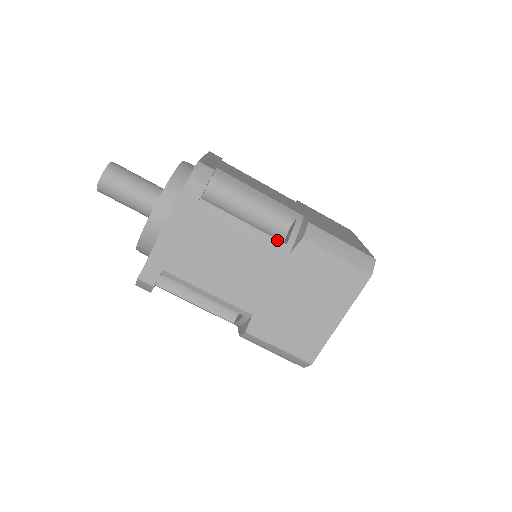
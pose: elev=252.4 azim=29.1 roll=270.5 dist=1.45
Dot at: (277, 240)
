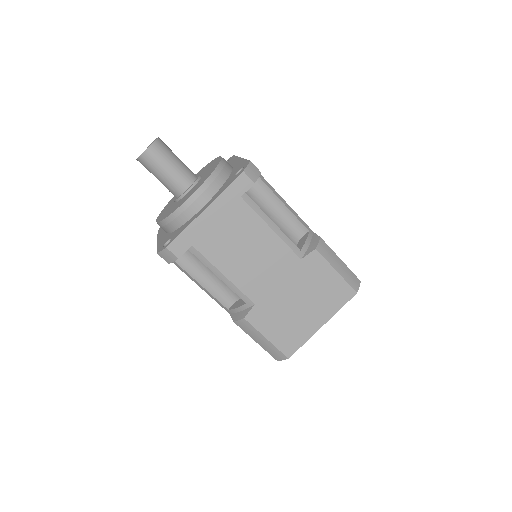
Dot at: (294, 245)
